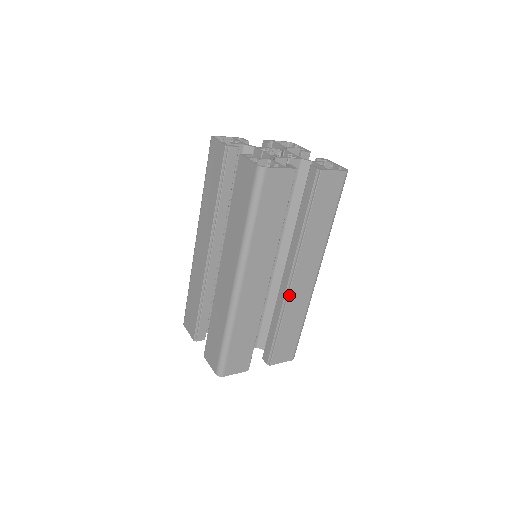
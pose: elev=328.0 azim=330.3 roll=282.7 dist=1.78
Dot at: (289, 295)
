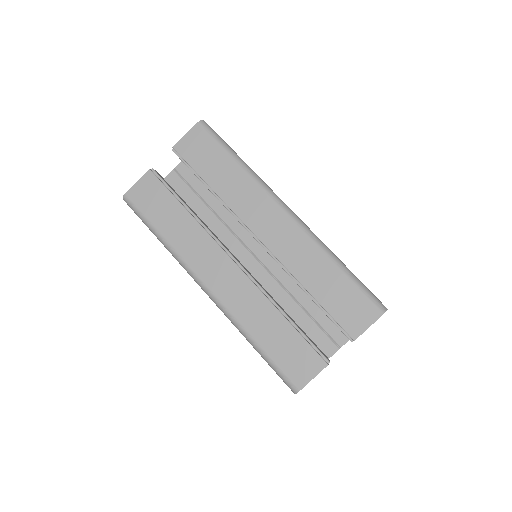
Dot at: (276, 255)
